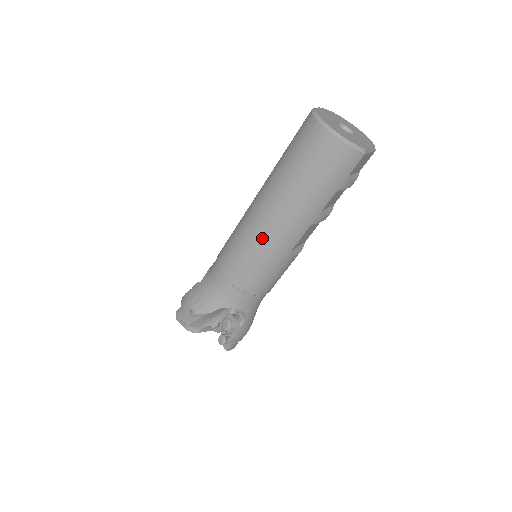
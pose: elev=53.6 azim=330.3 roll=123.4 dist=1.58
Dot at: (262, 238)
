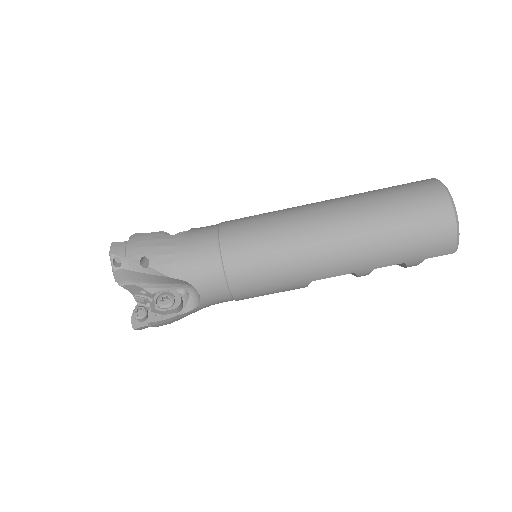
Dot at: (304, 248)
